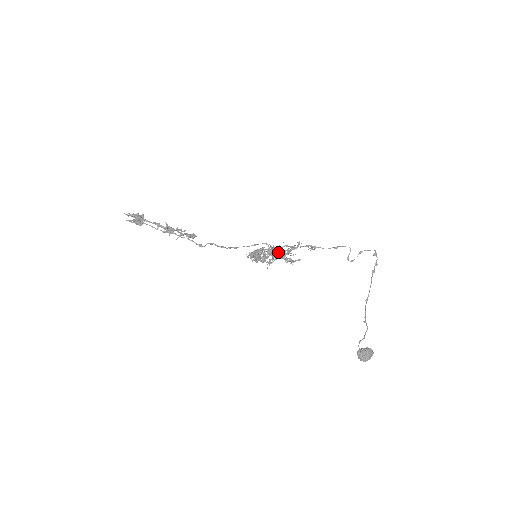
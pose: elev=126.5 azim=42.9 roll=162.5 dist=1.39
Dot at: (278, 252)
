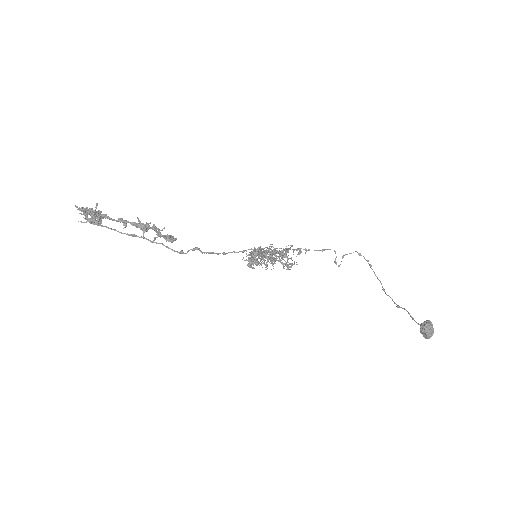
Dot at: occluded
